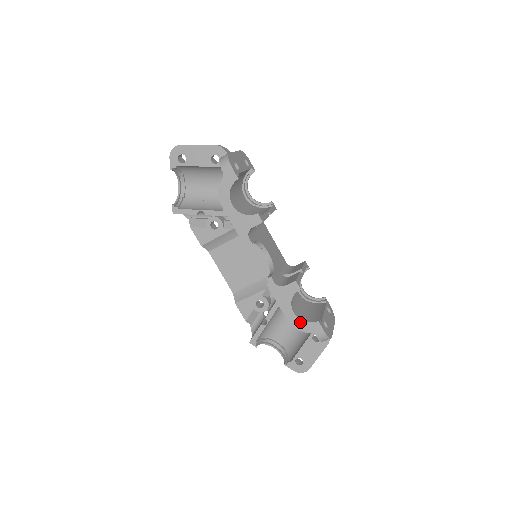
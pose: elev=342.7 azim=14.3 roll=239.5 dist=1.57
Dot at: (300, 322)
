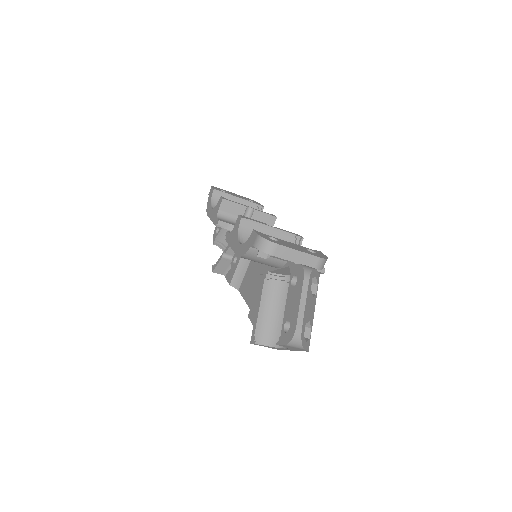
Dot at: (243, 246)
